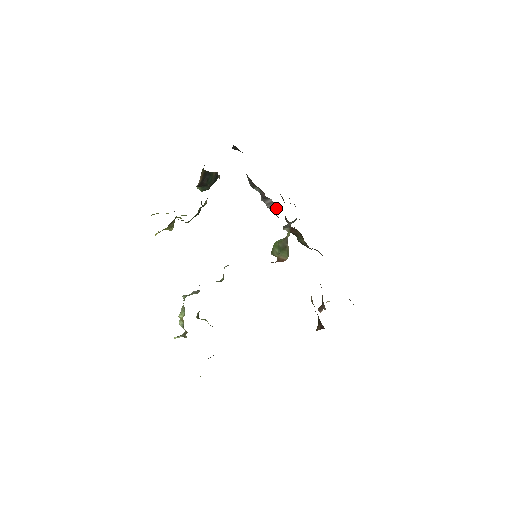
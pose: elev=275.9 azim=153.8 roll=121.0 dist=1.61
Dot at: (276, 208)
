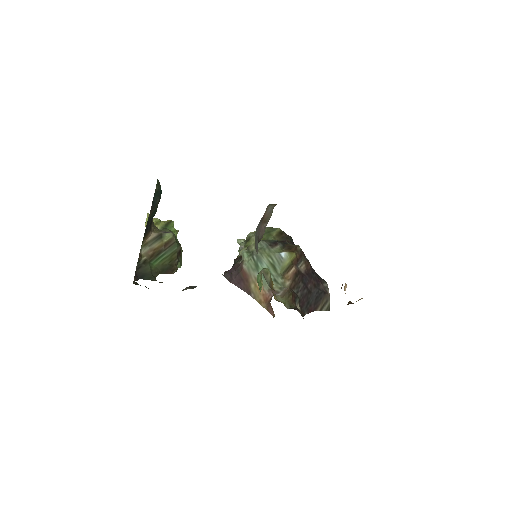
Dot at: occluded
